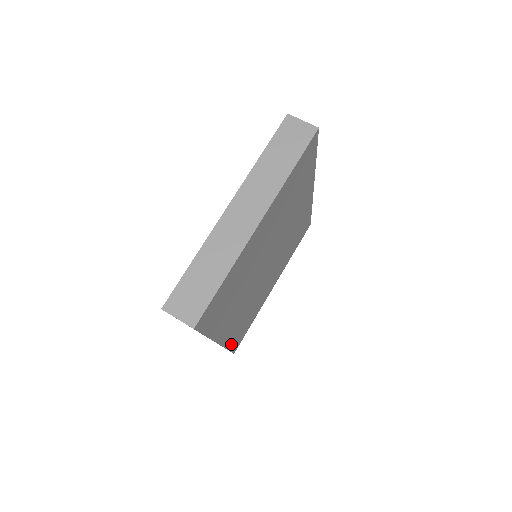
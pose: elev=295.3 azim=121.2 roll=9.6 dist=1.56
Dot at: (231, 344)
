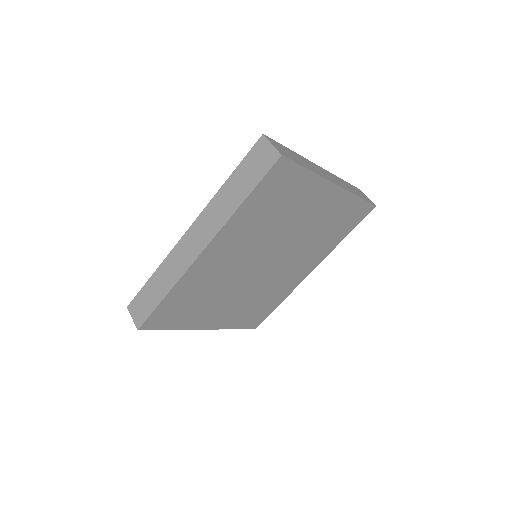
Dot at: (170, 297)
